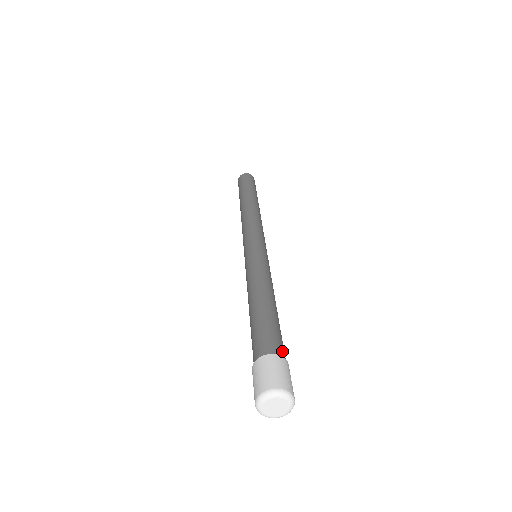
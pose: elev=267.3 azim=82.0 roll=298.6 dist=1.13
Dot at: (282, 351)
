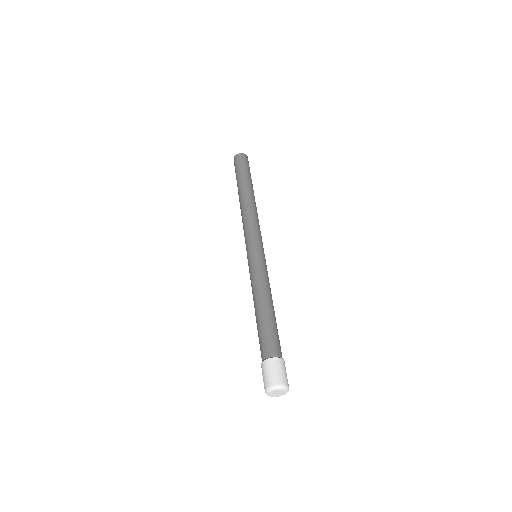
Dot at: (278, 351)
